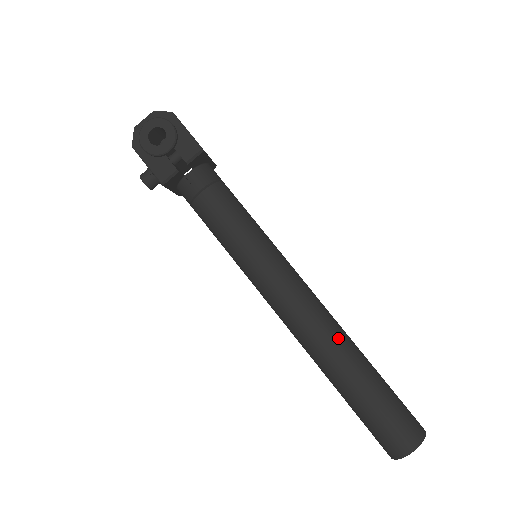
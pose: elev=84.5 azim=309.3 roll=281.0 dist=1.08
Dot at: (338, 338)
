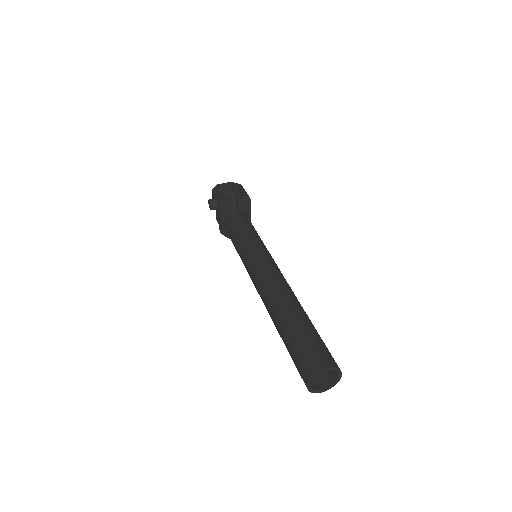
Dot at: (293, 296)
